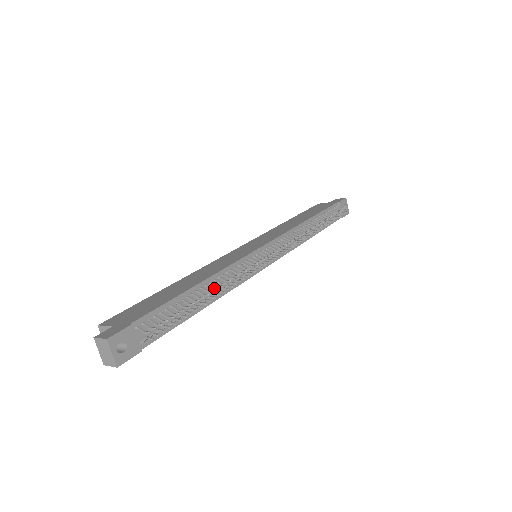
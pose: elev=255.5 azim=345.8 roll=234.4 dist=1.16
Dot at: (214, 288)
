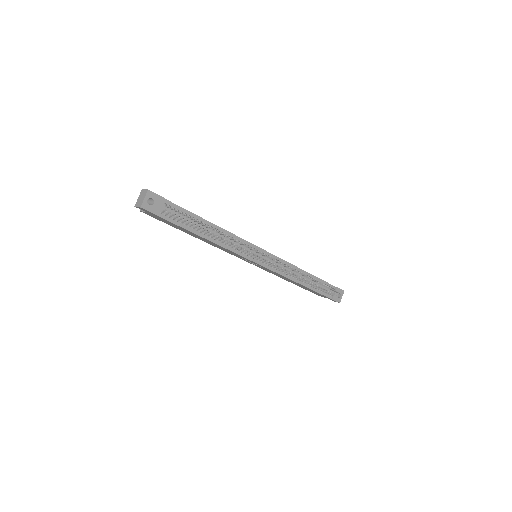
Dot at: (218, 231)
